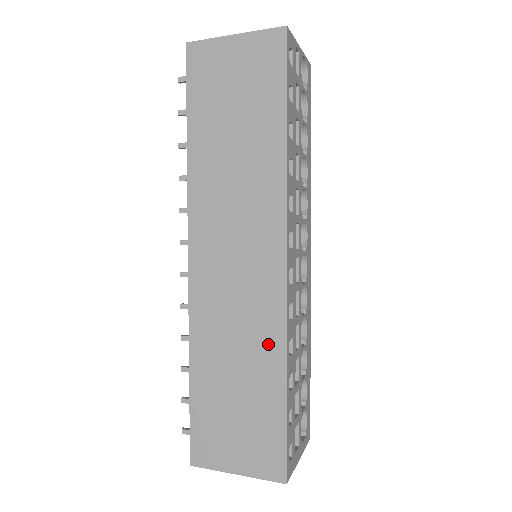
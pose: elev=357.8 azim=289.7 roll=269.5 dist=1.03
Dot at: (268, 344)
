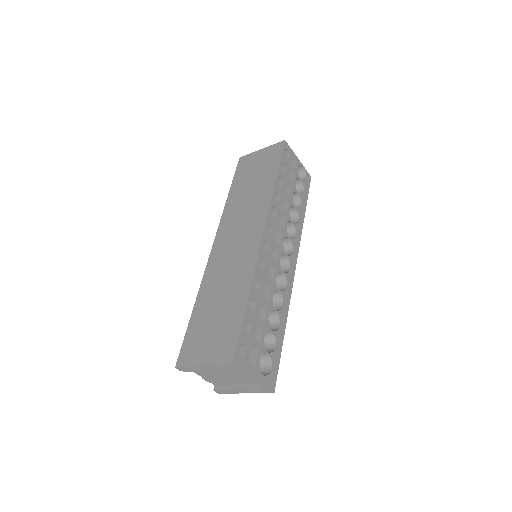
Dot at: (243, 278)
